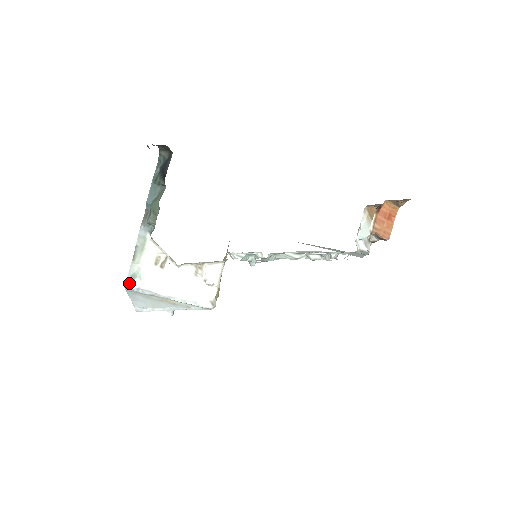
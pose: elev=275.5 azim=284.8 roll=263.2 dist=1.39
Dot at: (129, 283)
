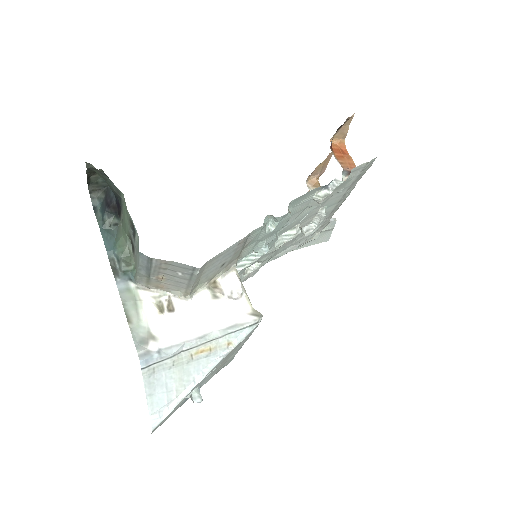
Dot at: (143, 351)
